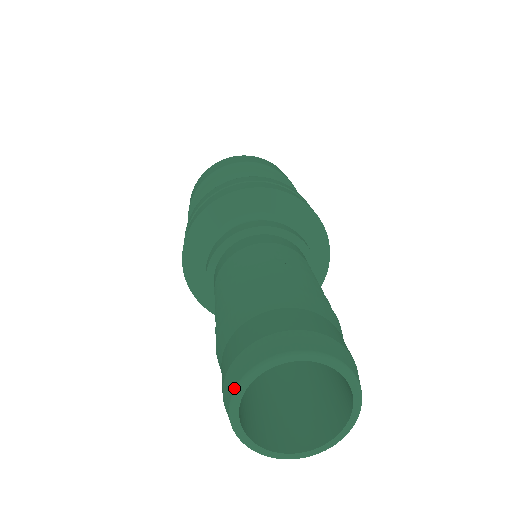
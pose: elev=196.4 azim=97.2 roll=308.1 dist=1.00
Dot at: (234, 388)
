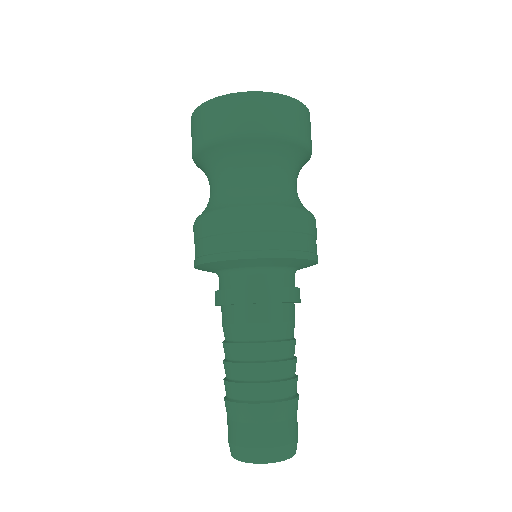
Dot at: (234, 458)
